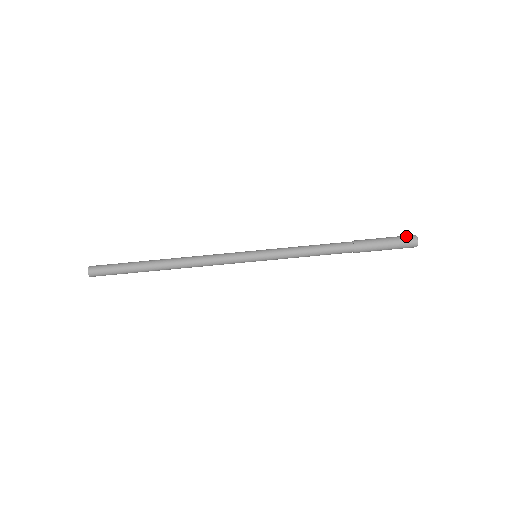
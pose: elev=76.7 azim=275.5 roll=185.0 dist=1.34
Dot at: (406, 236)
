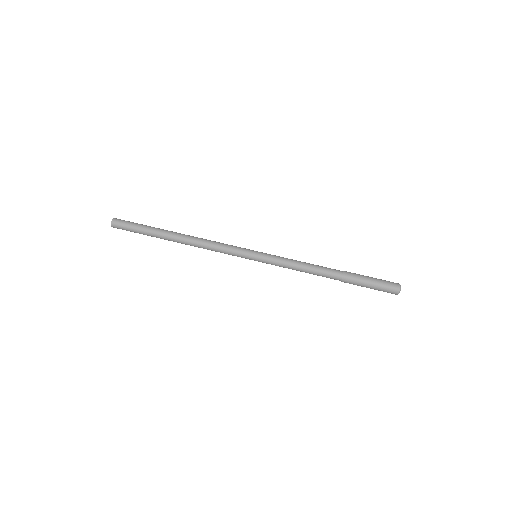
Dot at: occluded
